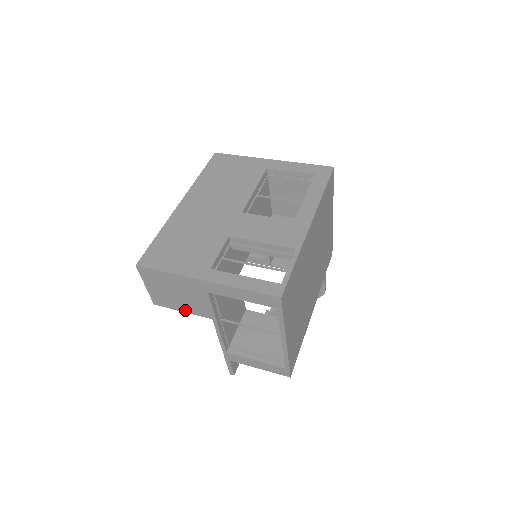
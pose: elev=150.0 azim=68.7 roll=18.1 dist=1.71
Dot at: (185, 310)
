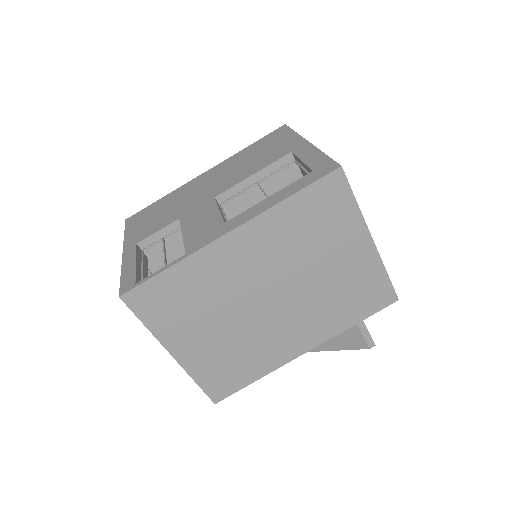
Dot at: occluded
